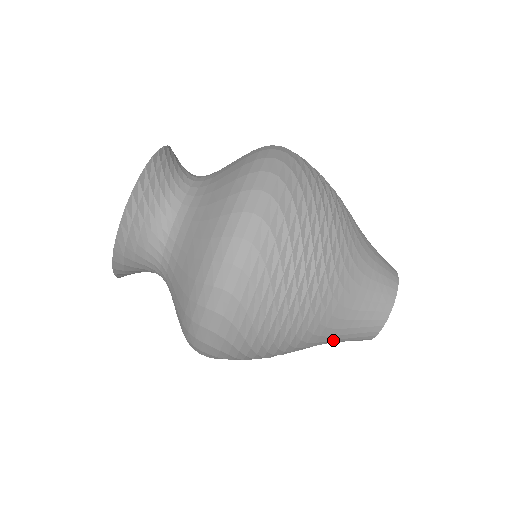
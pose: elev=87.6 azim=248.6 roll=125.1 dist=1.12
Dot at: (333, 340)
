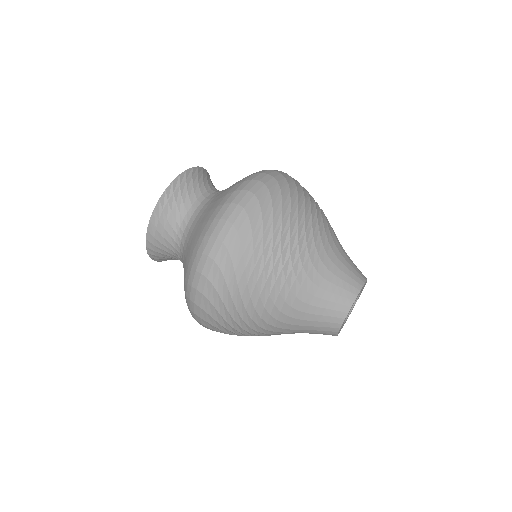
Dot at: (330, 271)
